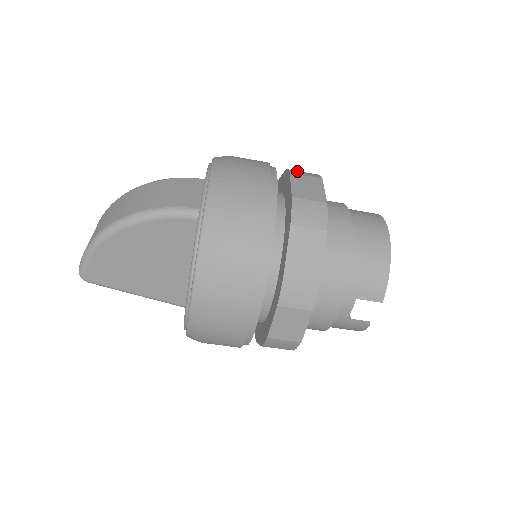
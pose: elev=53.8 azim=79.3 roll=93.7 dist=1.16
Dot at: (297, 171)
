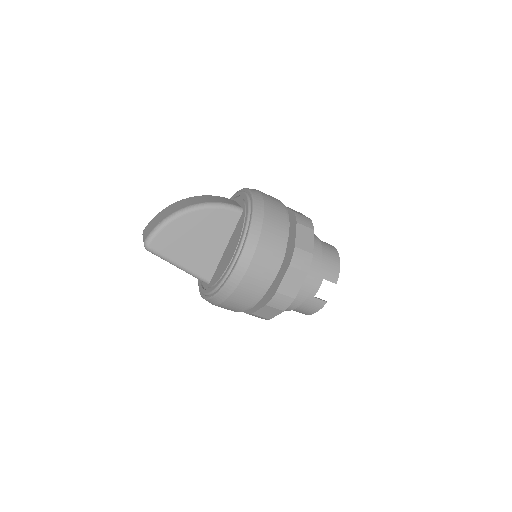
Dot at: occluded
